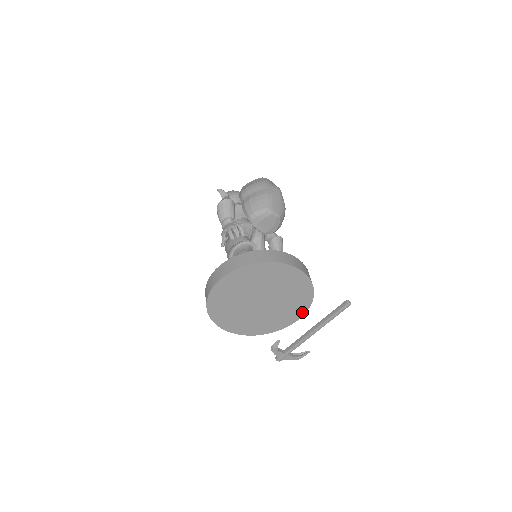
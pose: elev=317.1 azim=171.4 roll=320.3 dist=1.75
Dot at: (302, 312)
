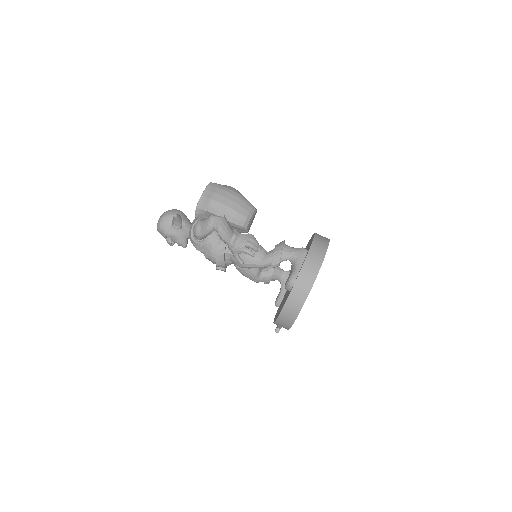
Dot at: occluded
